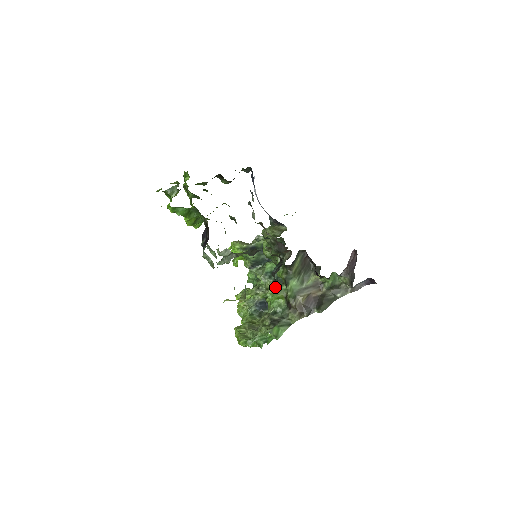
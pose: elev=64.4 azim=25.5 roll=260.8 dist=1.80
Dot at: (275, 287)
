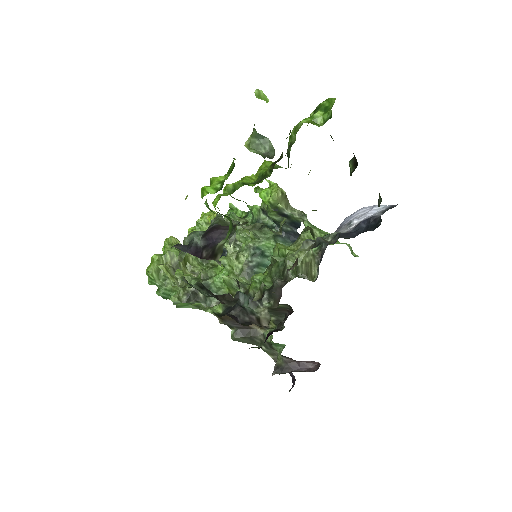
Dot at: (235, 282)
